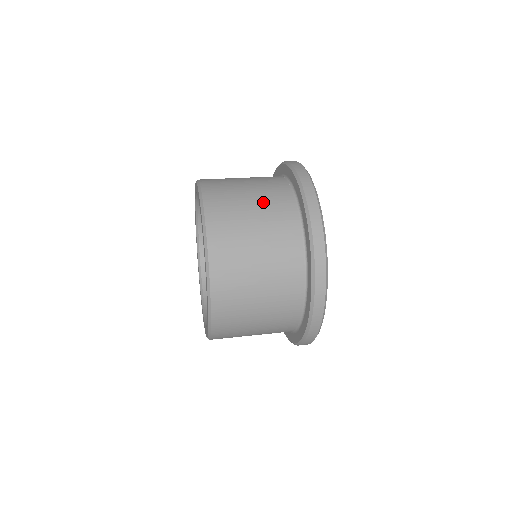
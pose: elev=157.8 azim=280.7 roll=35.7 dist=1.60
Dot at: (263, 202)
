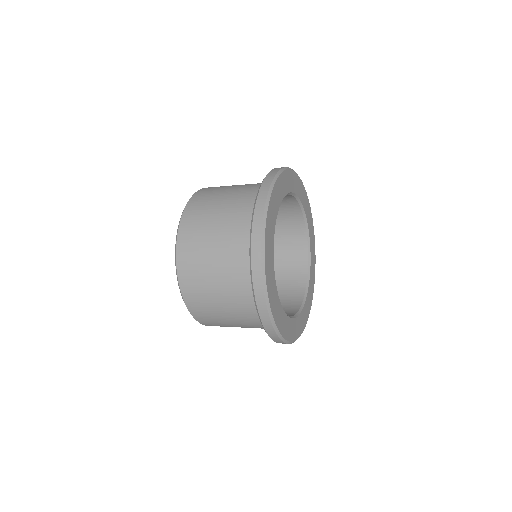
Dot at: (225, 227)
